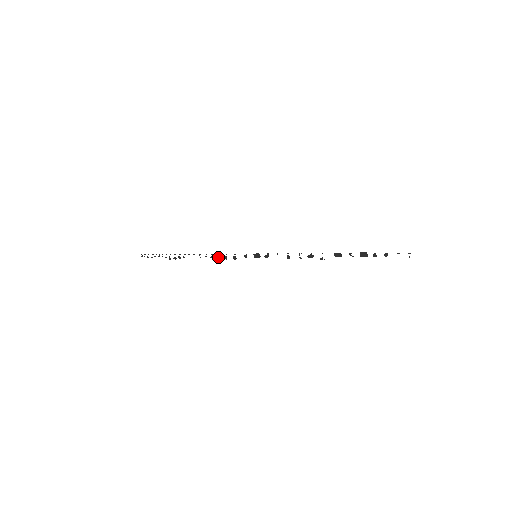
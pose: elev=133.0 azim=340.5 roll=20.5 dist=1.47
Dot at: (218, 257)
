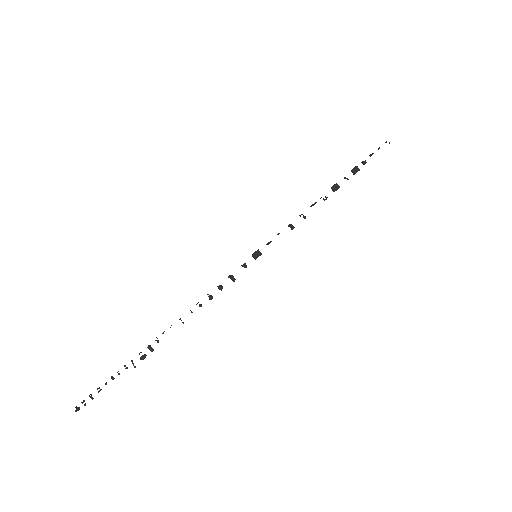
Dot at: (209, 296)
